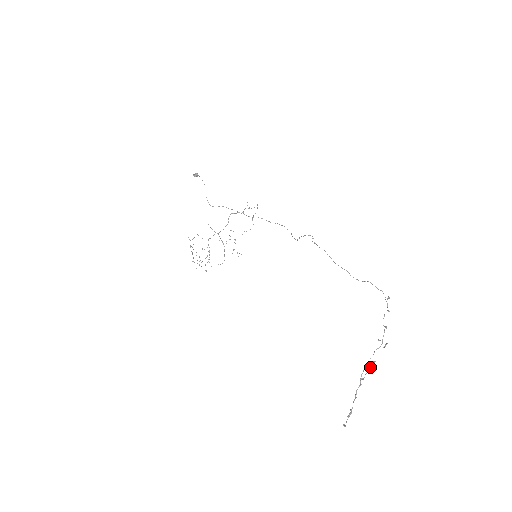
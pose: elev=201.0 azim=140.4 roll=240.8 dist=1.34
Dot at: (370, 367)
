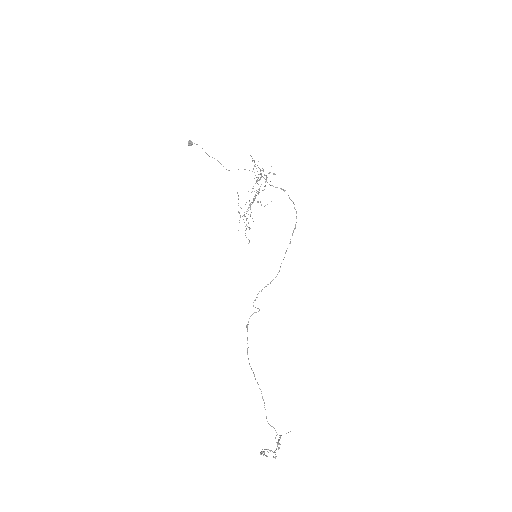
Dot at: occluded
